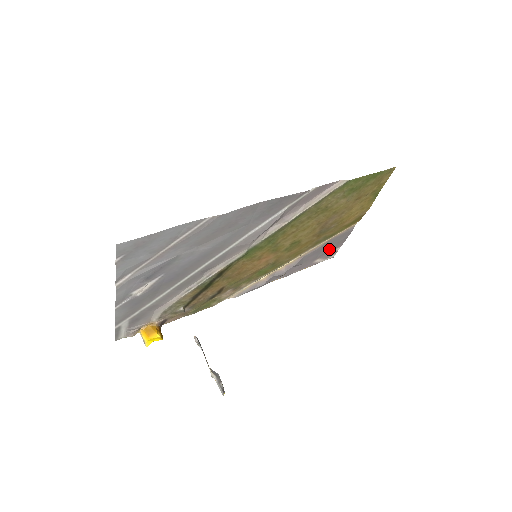
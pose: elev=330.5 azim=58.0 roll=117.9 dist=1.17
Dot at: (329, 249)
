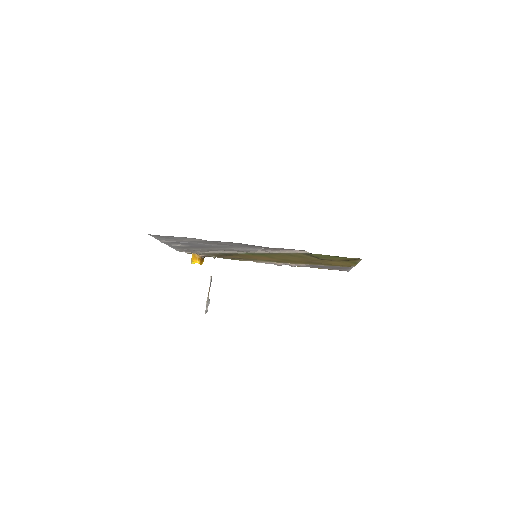
Dot at: (336, 268)
